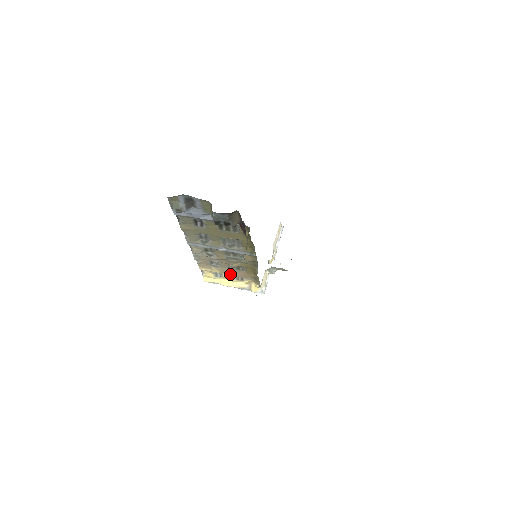
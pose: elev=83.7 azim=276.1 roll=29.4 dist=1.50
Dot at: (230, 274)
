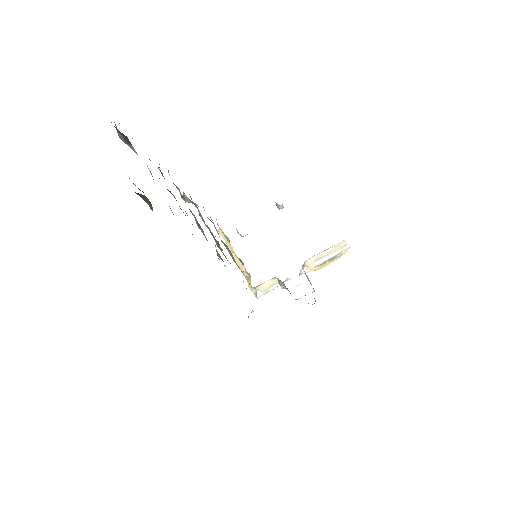
Dot at: (227, 249)
